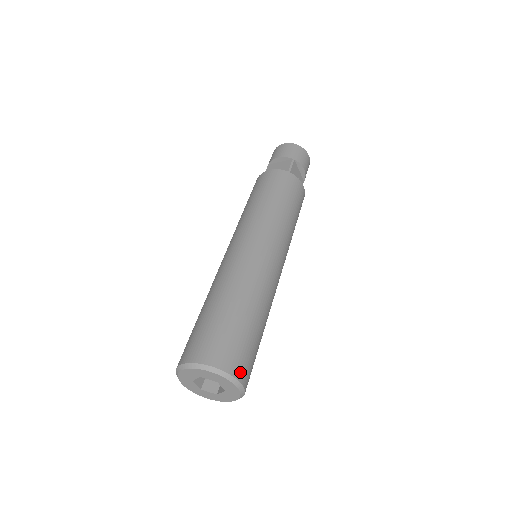
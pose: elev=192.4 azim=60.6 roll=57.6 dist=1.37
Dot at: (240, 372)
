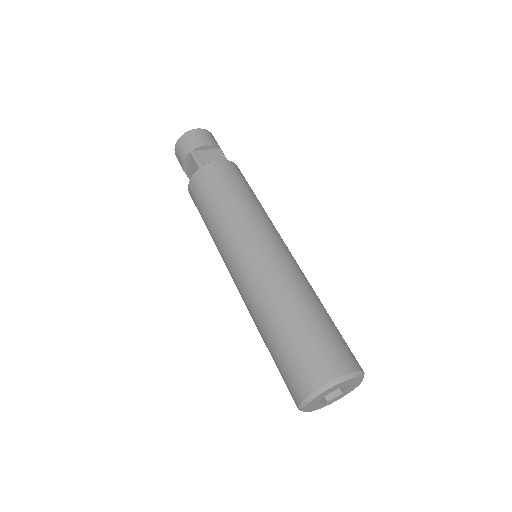
Dot at: occluded
